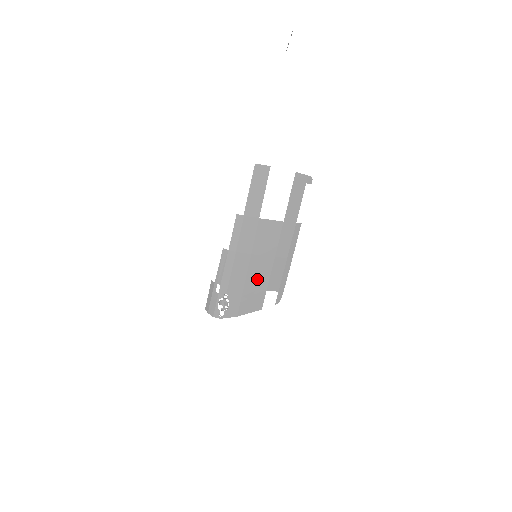
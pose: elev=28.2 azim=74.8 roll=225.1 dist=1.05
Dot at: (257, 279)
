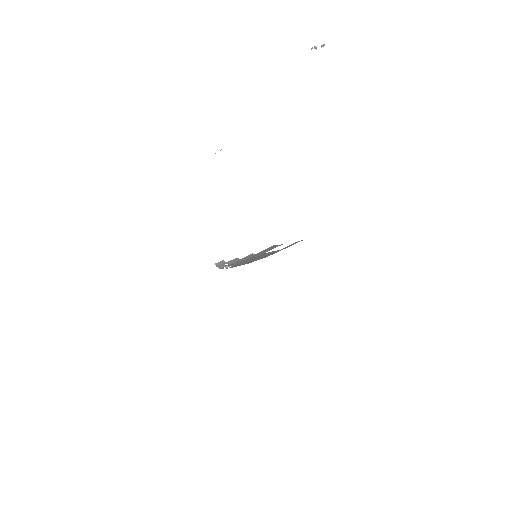
Dot at: (253, 260)
